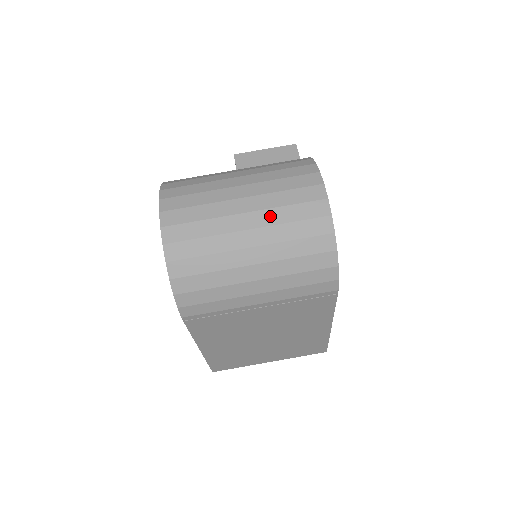
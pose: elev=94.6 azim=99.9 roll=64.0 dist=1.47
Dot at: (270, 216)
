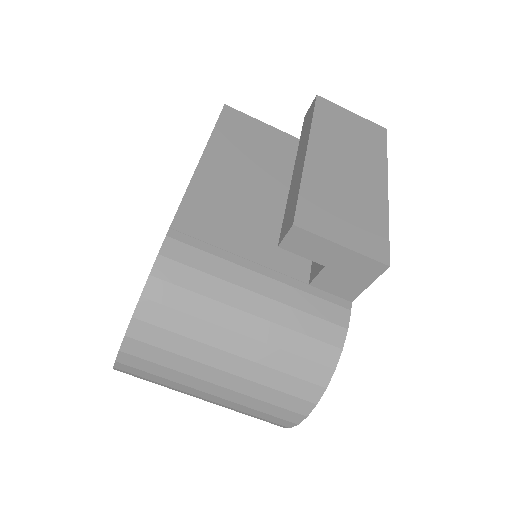
Dot at: (228, 408)
